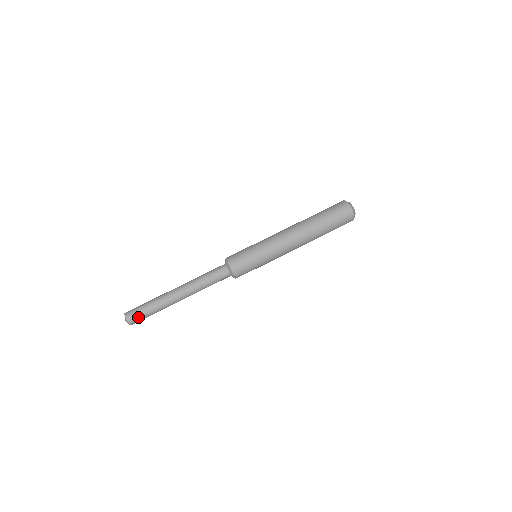
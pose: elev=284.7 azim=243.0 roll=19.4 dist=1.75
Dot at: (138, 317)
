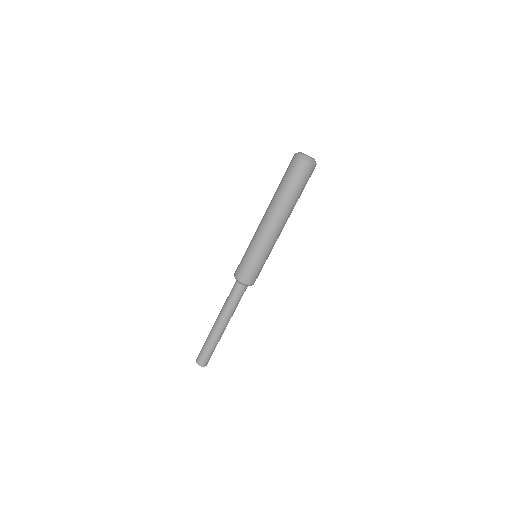
Dot at: occluded
